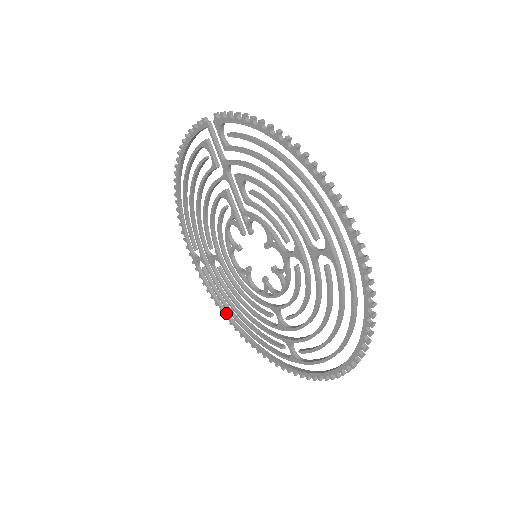
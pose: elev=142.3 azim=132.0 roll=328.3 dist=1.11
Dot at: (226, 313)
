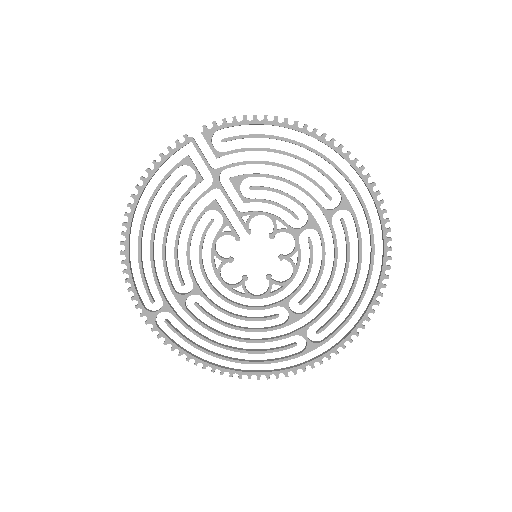
Dot at: (205, 361)
